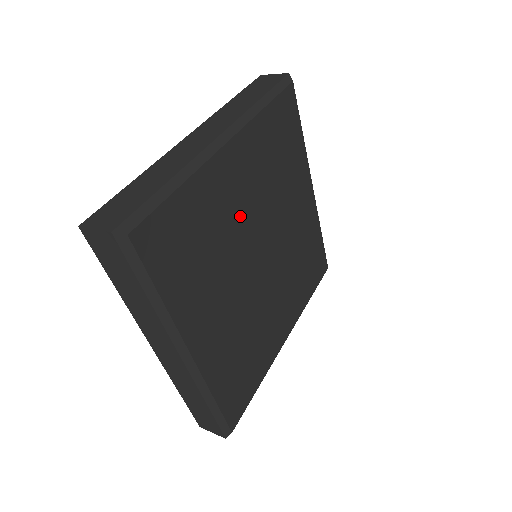
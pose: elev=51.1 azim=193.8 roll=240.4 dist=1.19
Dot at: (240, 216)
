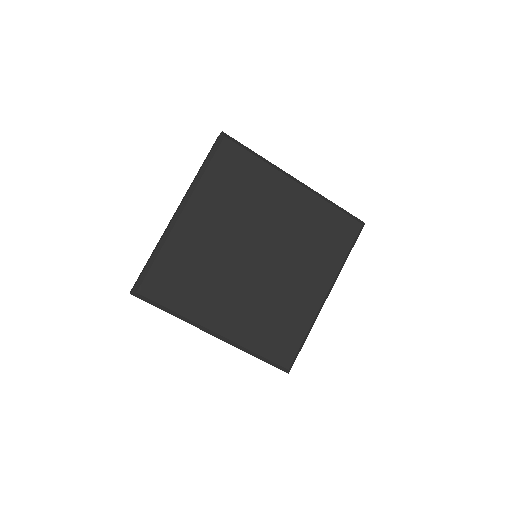
Dot at: (269, 216)
